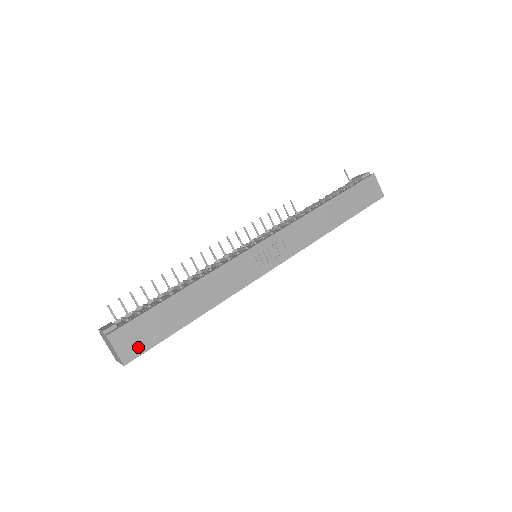
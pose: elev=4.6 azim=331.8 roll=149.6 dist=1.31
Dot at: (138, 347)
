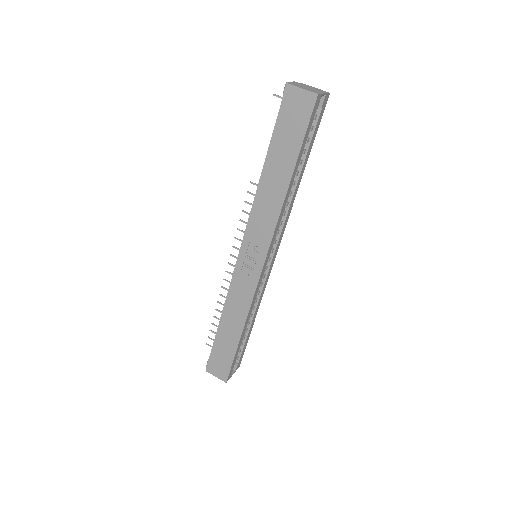
Dot at: (224, 370)
